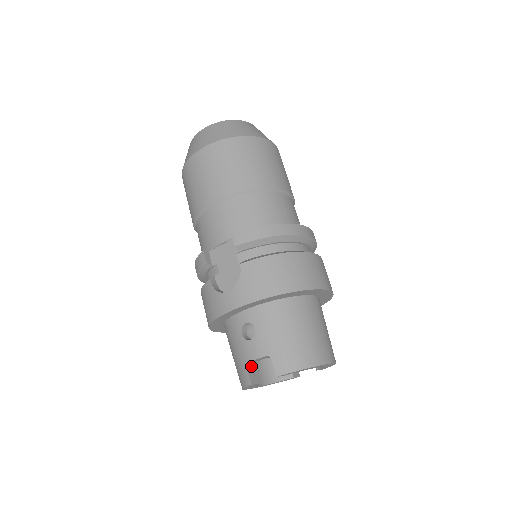
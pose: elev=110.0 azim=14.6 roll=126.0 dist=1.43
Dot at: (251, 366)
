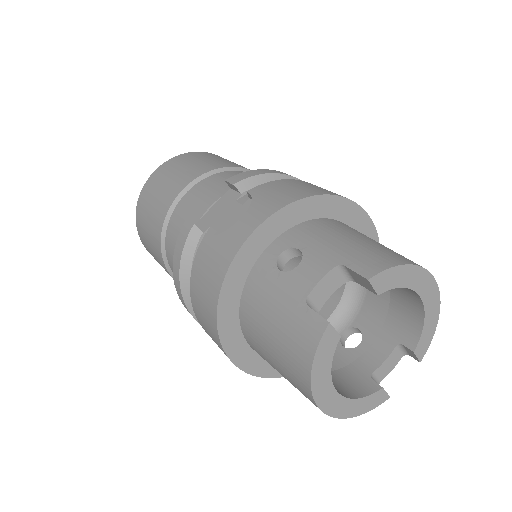
Dot at: occluded
